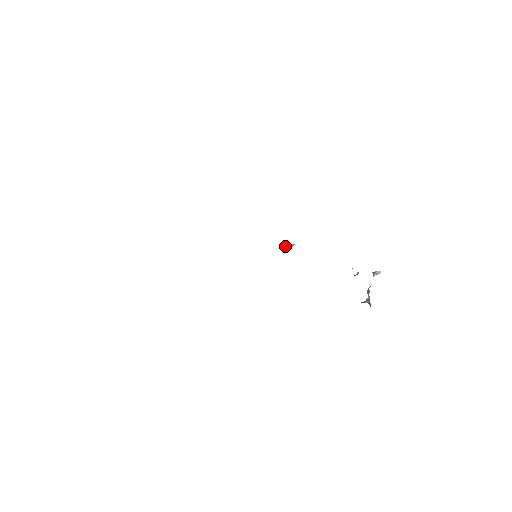
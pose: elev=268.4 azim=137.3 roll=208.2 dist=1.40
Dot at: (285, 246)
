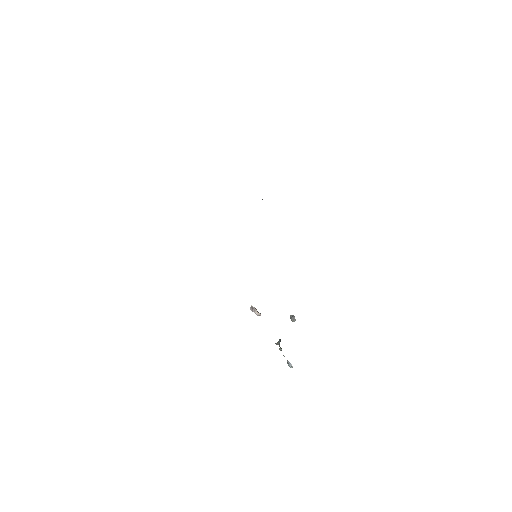
Dot at: (255, 309)
